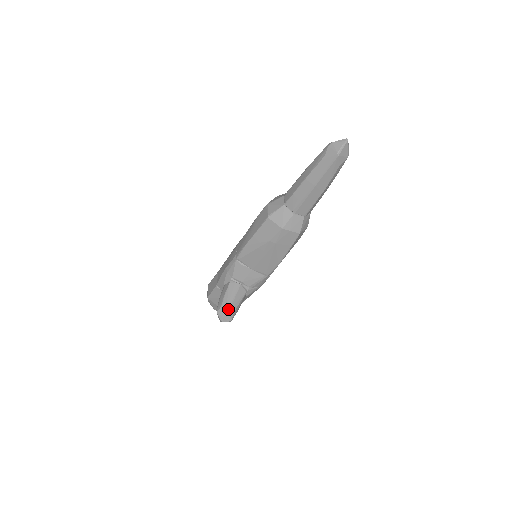
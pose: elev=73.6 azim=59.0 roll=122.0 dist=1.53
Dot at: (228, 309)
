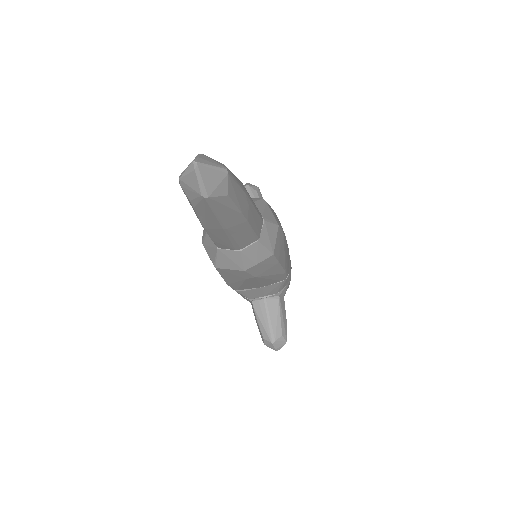
Dot at: (272, 339)
